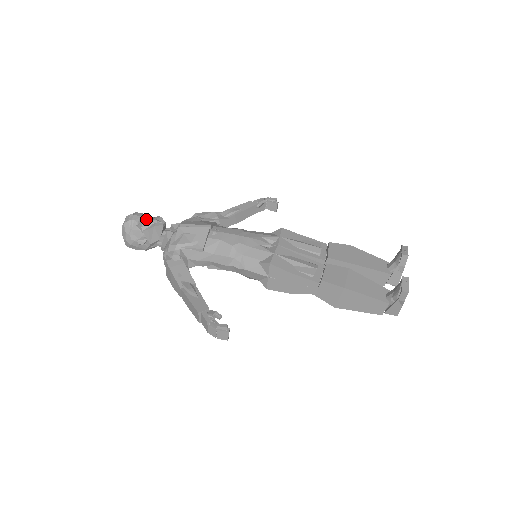
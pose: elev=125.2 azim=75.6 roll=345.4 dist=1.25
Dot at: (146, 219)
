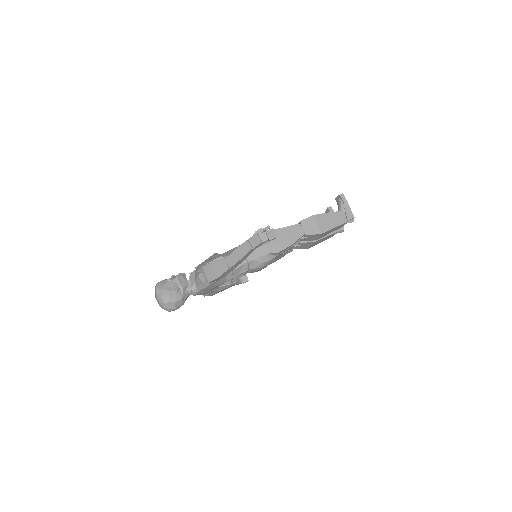
Dot at: (170, 278)
